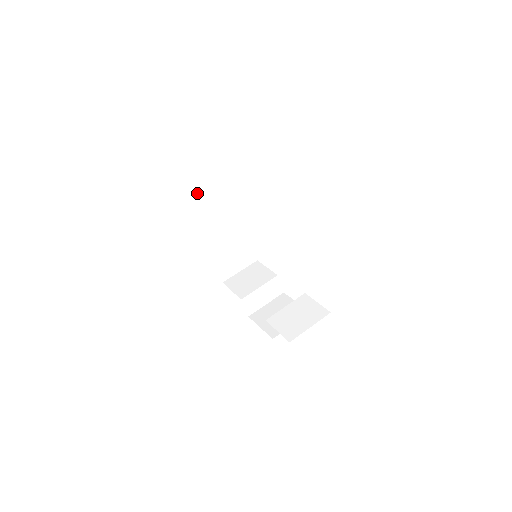
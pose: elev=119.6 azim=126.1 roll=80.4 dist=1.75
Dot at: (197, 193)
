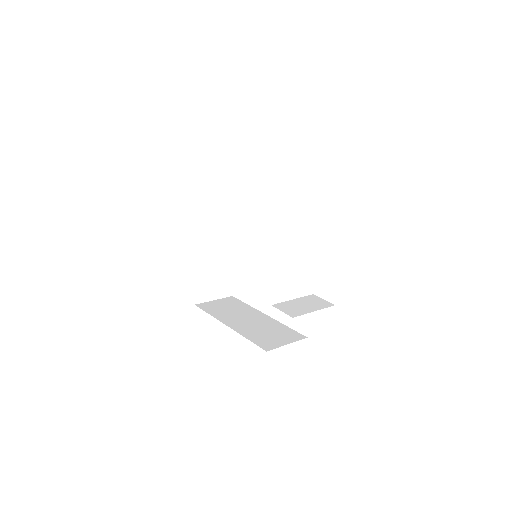
Dot at: (211, 305)
